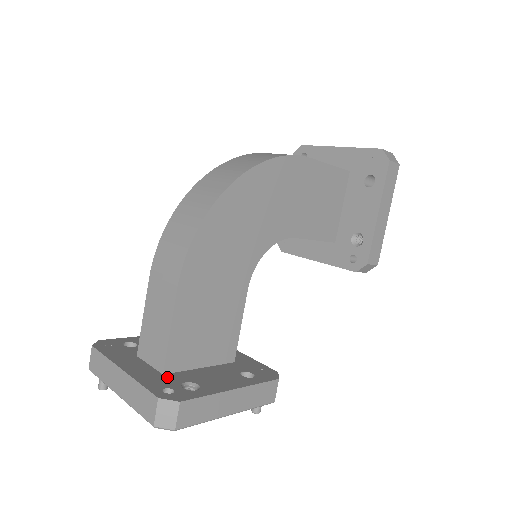
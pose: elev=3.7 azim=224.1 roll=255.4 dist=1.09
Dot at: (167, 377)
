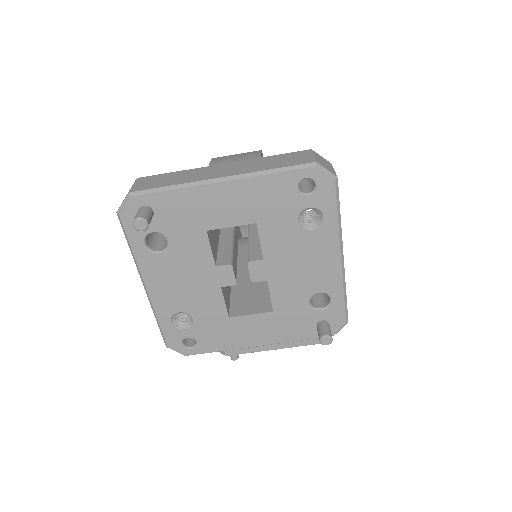
Dot at: occluded
